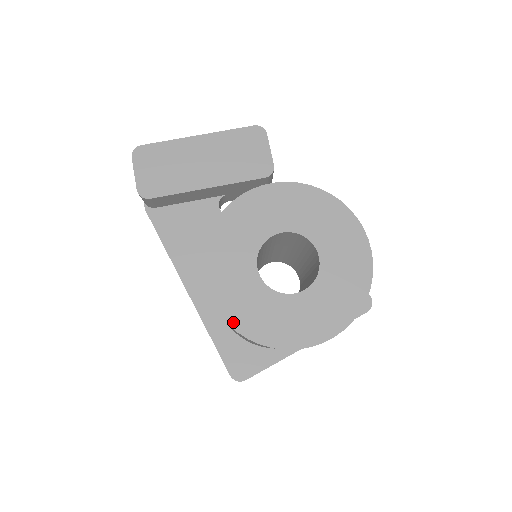
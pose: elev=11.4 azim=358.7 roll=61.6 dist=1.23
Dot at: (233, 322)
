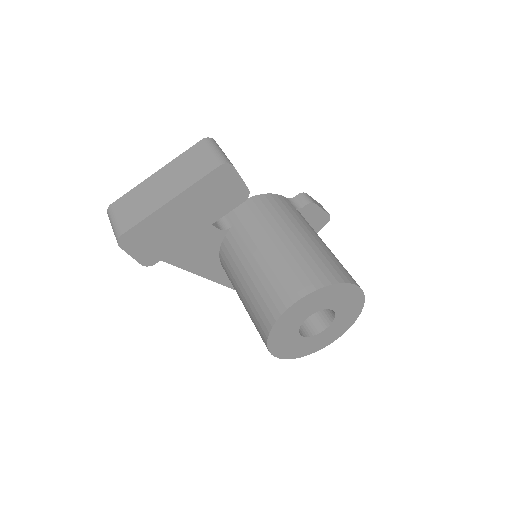
Dot at: (292, 357)
